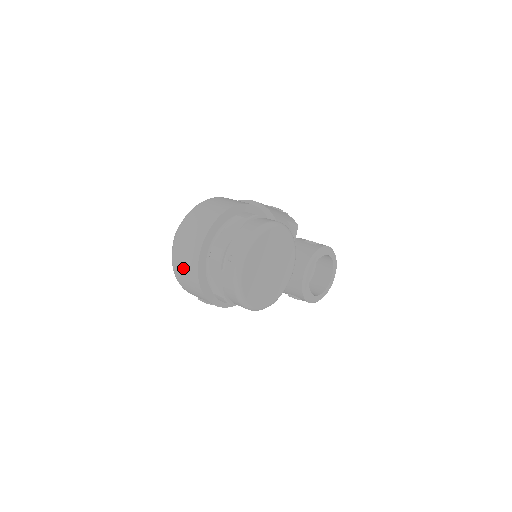
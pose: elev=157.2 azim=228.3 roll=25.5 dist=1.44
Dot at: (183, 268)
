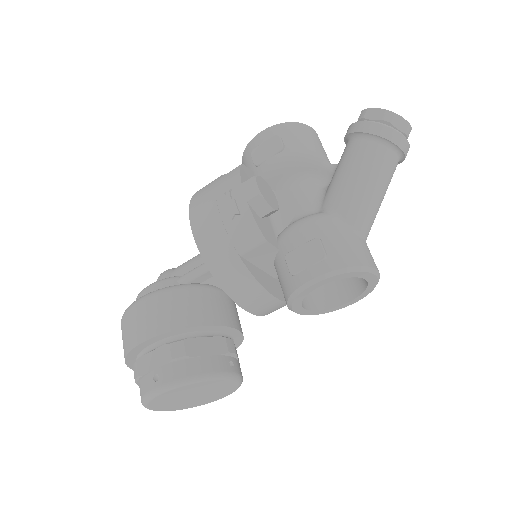
Dot at: occluded
